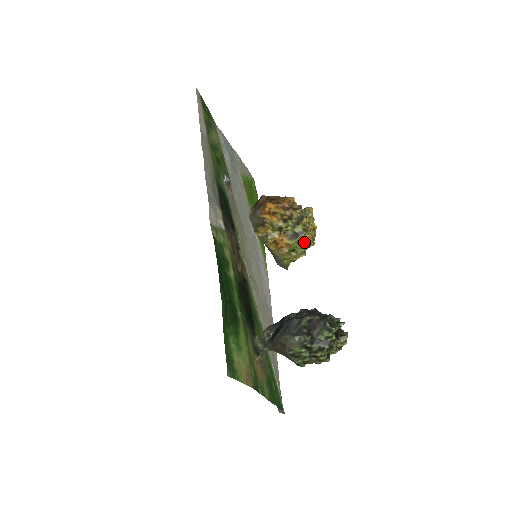
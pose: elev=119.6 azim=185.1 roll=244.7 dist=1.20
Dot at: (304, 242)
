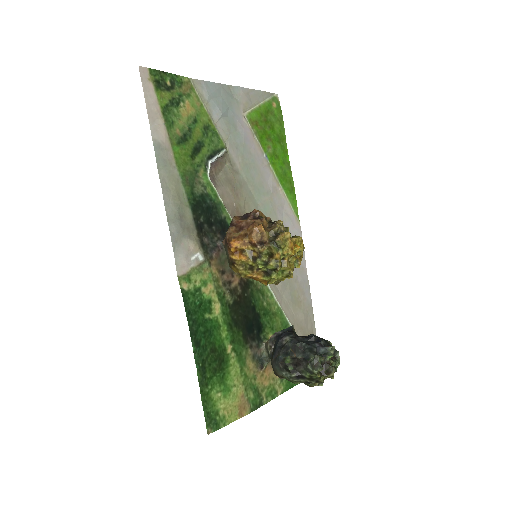
Dot at: (282, 274)
